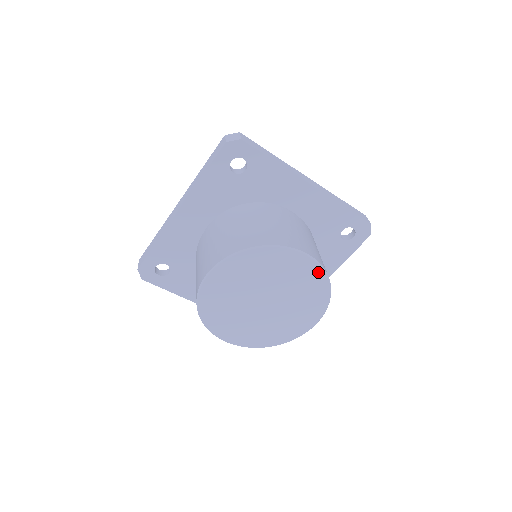
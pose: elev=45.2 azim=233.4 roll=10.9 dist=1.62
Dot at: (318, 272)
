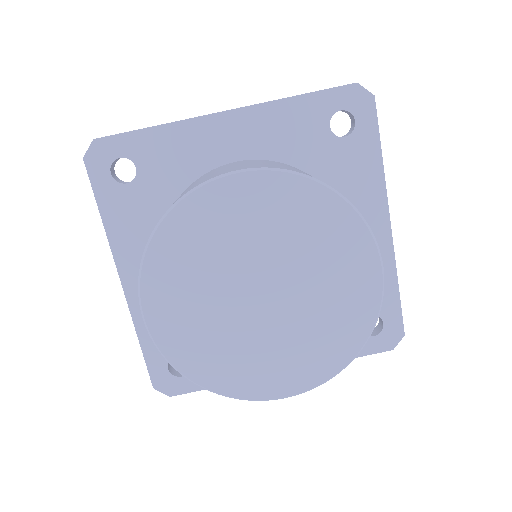
Dot at: (283, 182)
